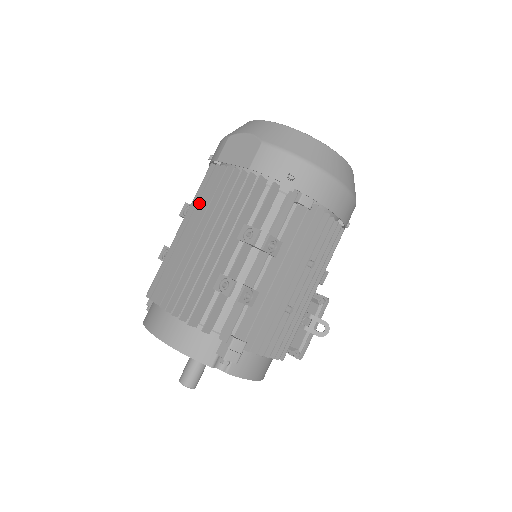
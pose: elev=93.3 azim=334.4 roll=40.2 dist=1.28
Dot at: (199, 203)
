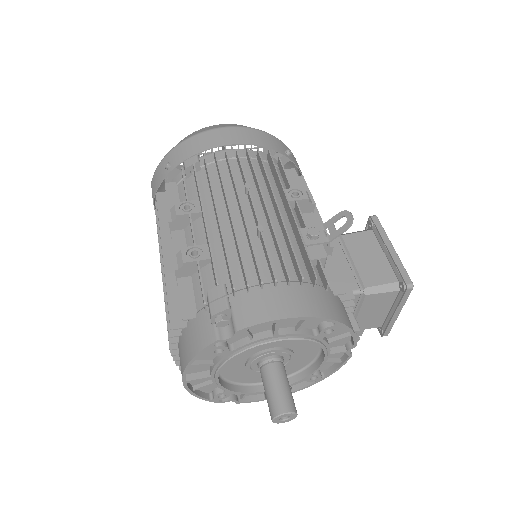
Dot at: occluded
